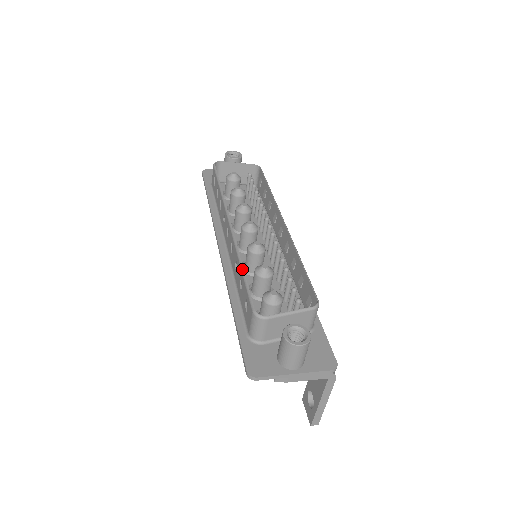
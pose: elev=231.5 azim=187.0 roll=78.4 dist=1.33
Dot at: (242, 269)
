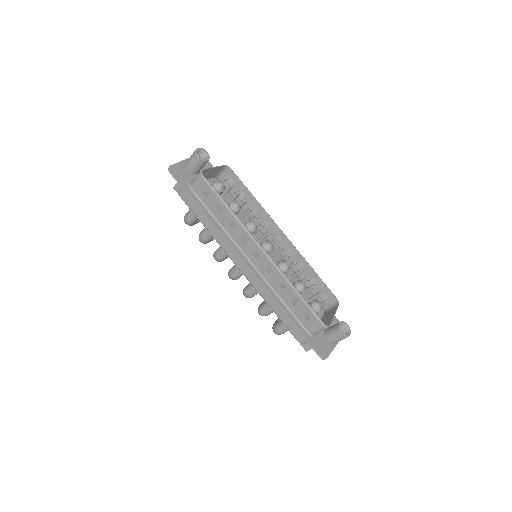
Dot at: (298, 294)
